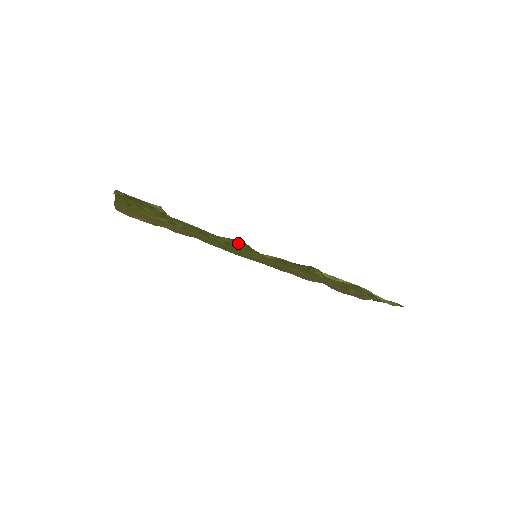
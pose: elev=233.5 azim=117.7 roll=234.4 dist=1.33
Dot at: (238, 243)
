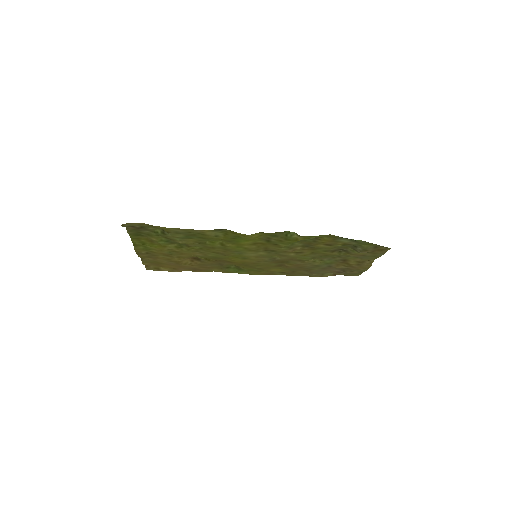
Dot at: (224, 234)
